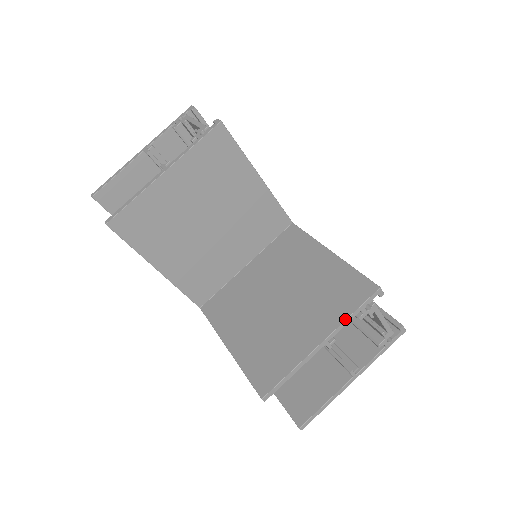
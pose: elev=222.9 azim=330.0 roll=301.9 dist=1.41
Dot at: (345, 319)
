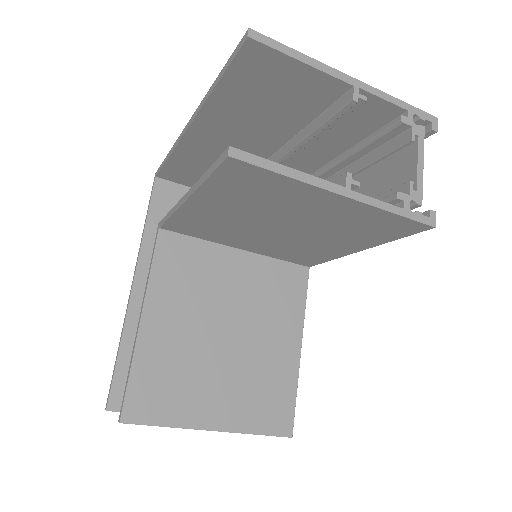
Dot at: (247, 433)
